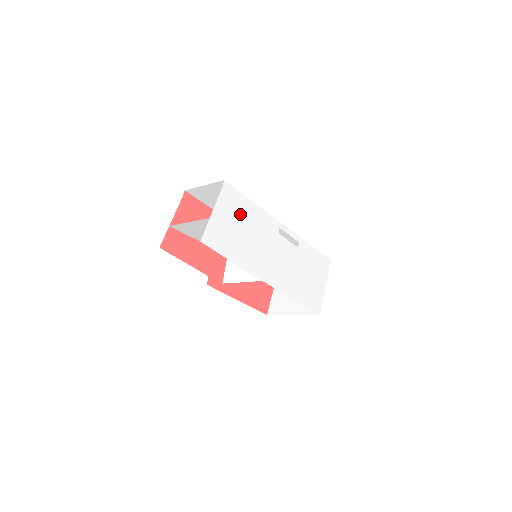
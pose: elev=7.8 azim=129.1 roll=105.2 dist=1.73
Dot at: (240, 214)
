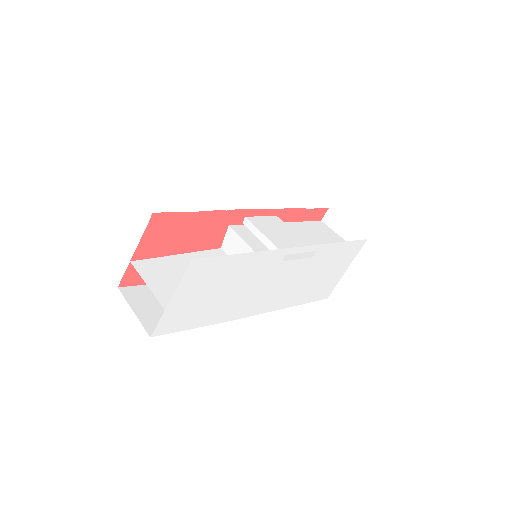
Dot at: (217, 278)
